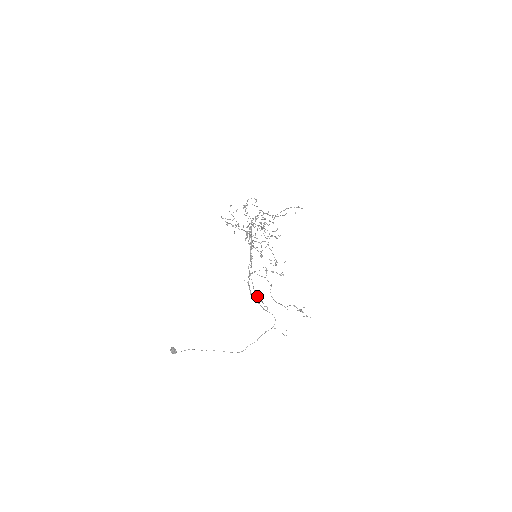
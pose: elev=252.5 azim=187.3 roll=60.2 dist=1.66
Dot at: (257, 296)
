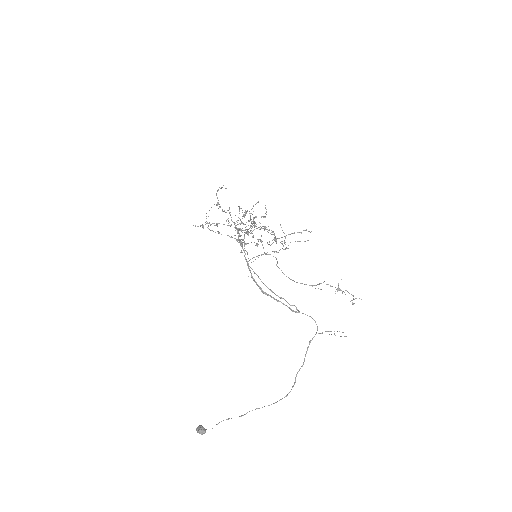
Dot at: occluded
